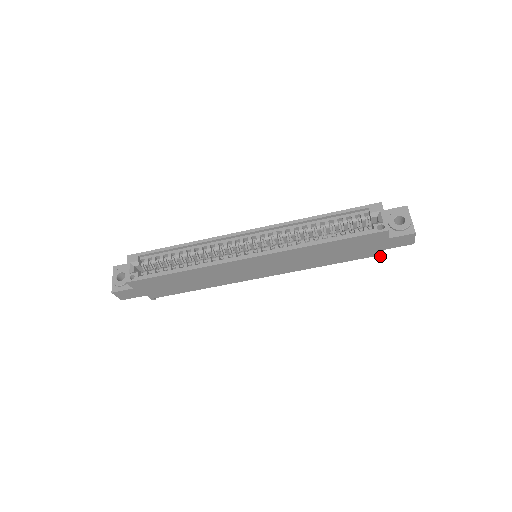
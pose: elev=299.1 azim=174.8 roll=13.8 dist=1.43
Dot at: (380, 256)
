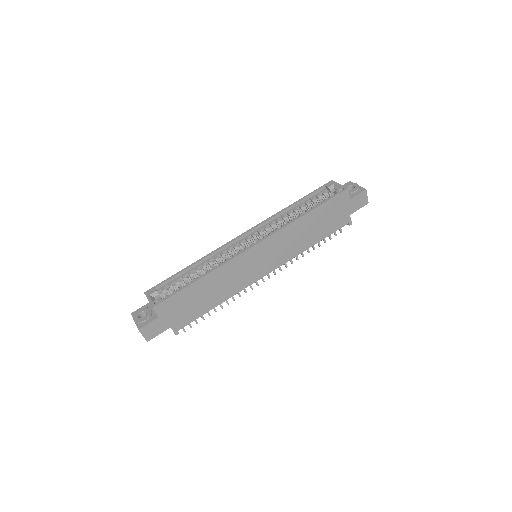
Dot at: (349, 224)
